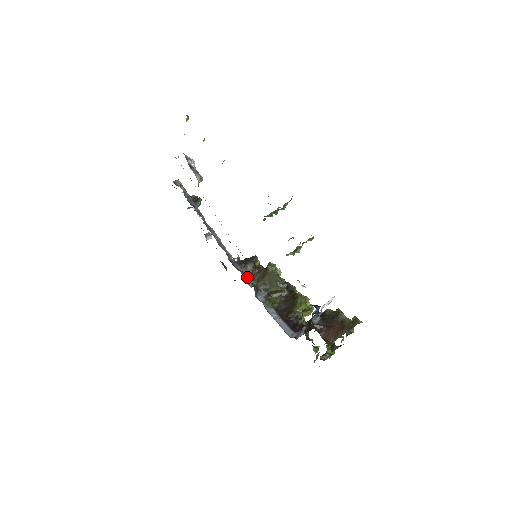
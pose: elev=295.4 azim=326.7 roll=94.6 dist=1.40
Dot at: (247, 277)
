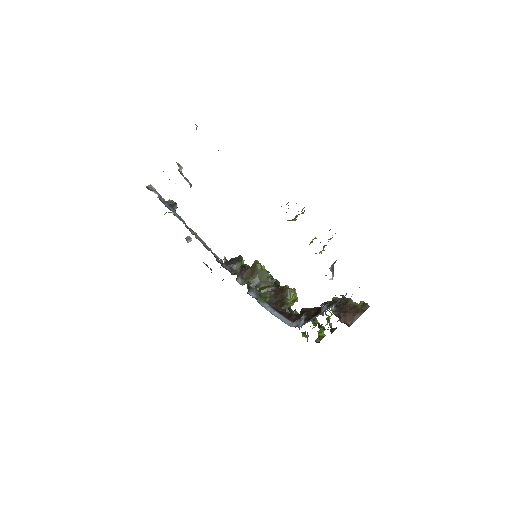
Dot at: (238, 276)
